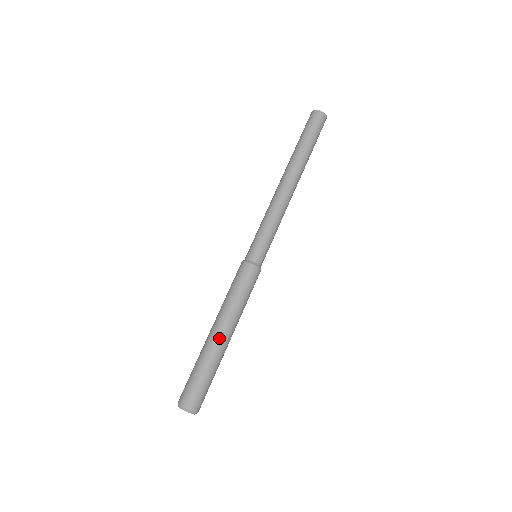
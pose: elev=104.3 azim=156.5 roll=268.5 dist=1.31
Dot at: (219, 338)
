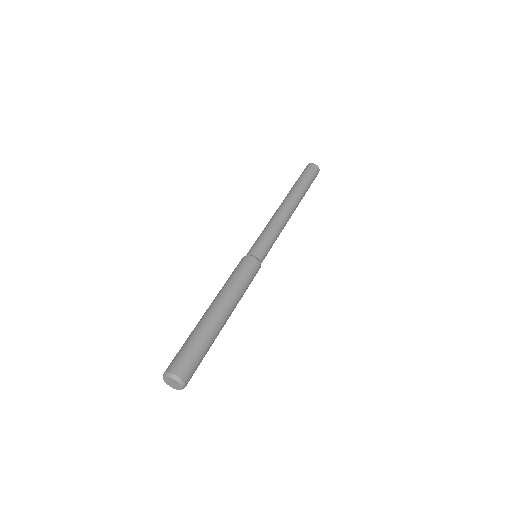
Dot at: (207, 311)
